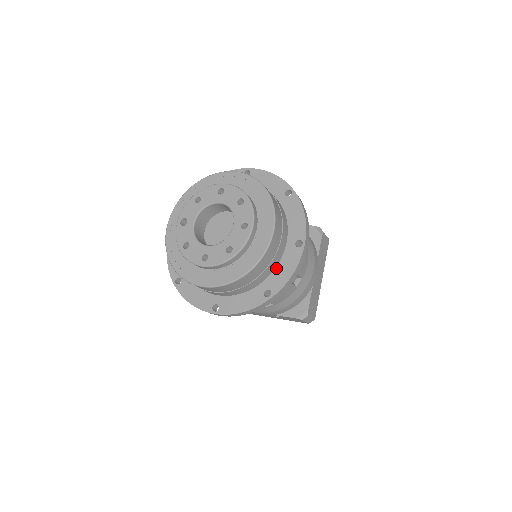
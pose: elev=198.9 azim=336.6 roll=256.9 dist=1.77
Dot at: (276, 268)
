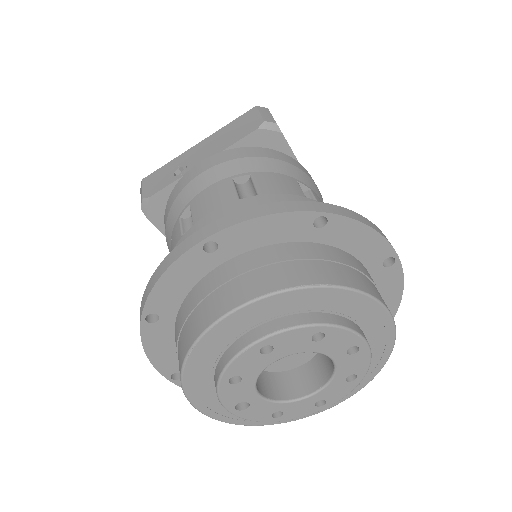
Dot at: occluded
